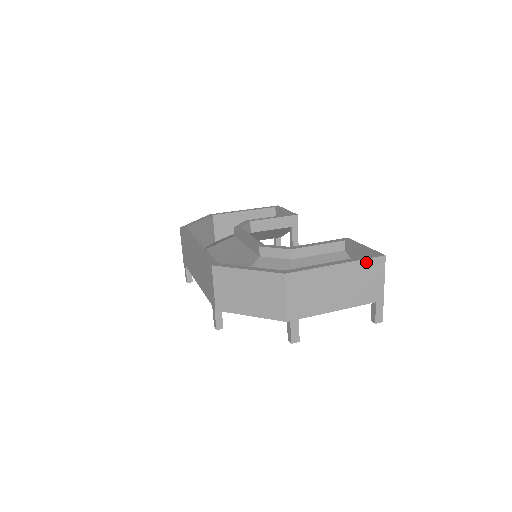
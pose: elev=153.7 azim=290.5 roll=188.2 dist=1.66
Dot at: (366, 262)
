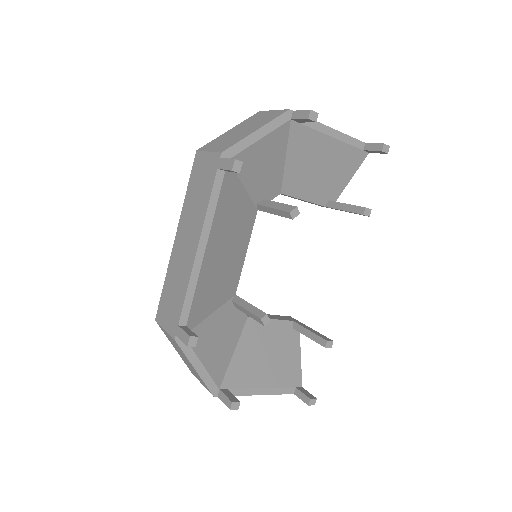
Dot at: occluded
